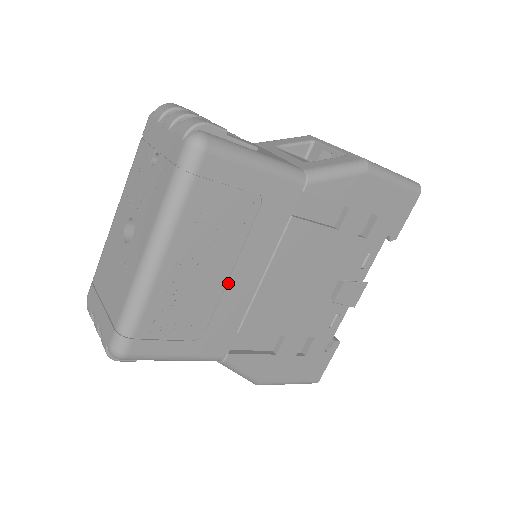
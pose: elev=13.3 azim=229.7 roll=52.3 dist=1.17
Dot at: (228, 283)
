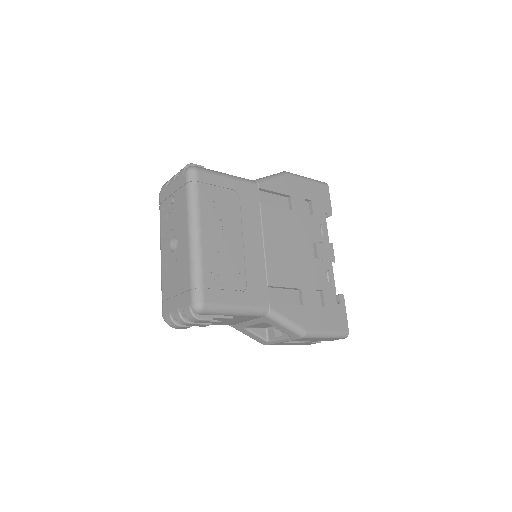
Dot at: (244, 248)
